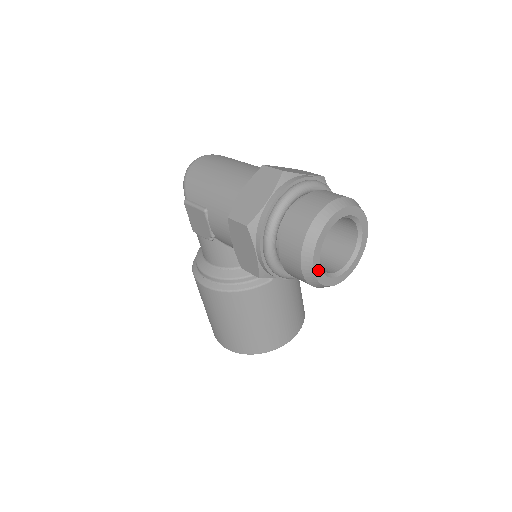
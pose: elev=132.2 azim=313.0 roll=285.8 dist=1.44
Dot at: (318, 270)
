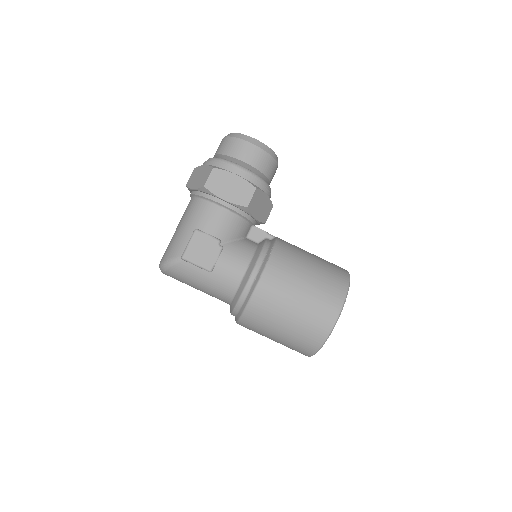
Dot at: (258, 142)
